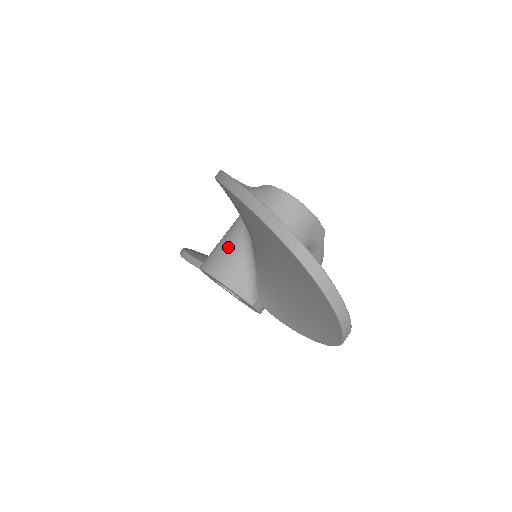
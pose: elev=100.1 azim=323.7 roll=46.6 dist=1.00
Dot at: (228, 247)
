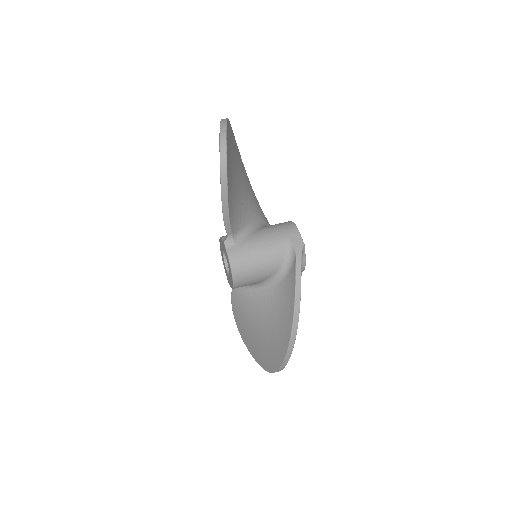
Dot at: occluded
